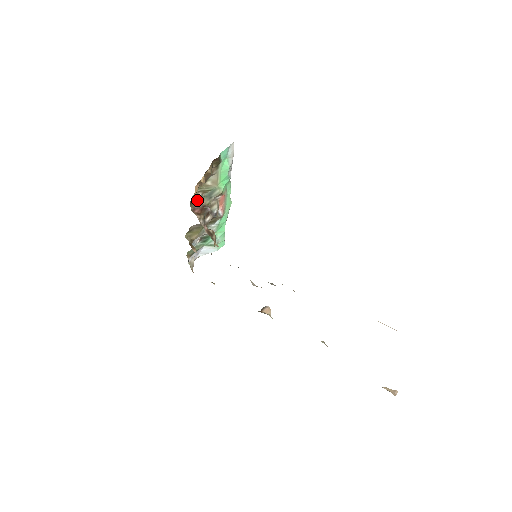
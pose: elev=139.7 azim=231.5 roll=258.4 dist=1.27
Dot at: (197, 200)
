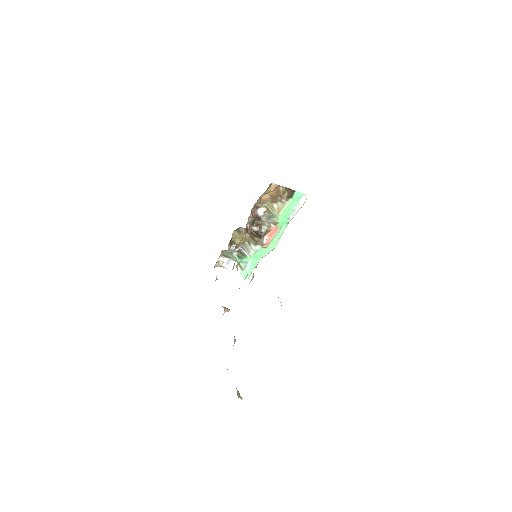
Dot at: (260, 210)
